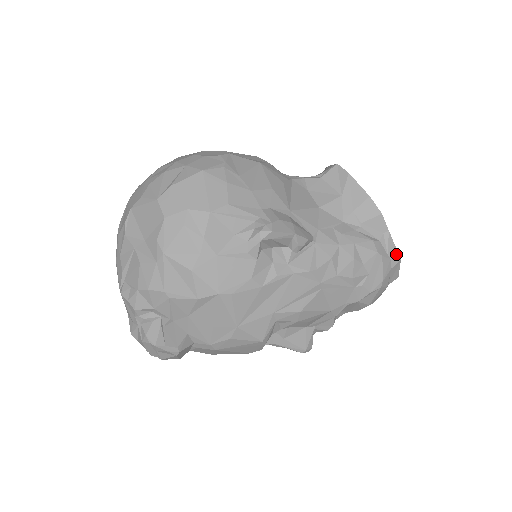
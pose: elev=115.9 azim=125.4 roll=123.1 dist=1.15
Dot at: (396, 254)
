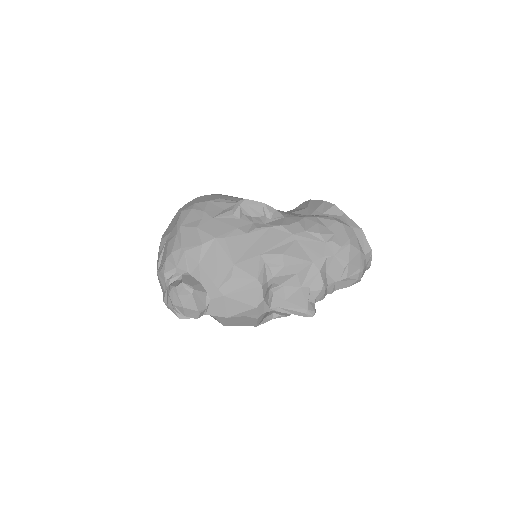
Dot at: (356, 226)
